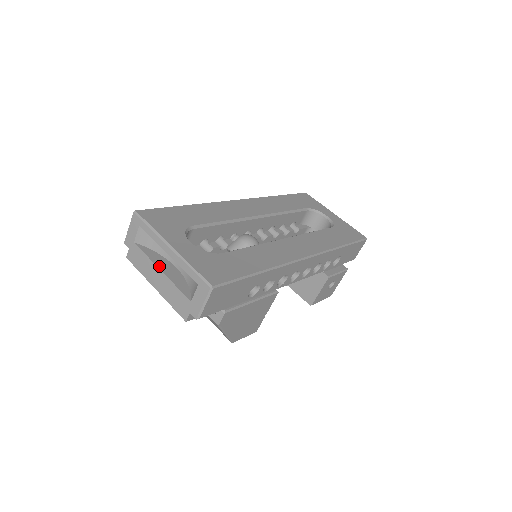
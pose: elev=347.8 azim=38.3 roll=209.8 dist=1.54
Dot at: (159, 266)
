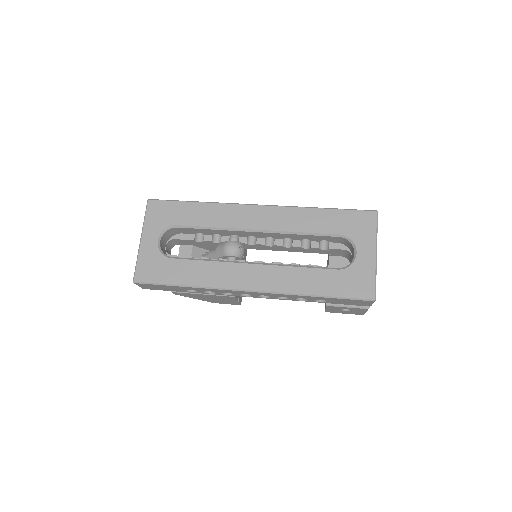
Dot at: occluded
